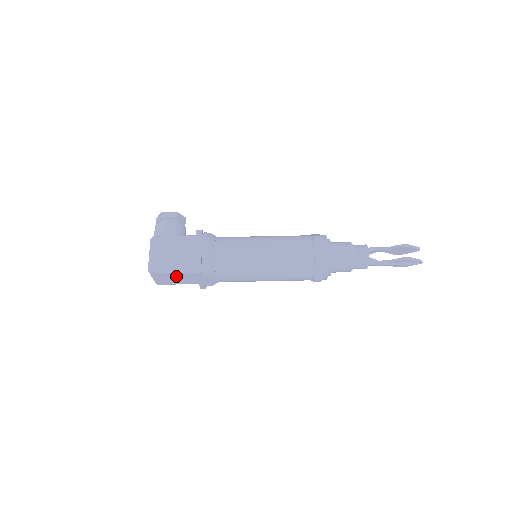
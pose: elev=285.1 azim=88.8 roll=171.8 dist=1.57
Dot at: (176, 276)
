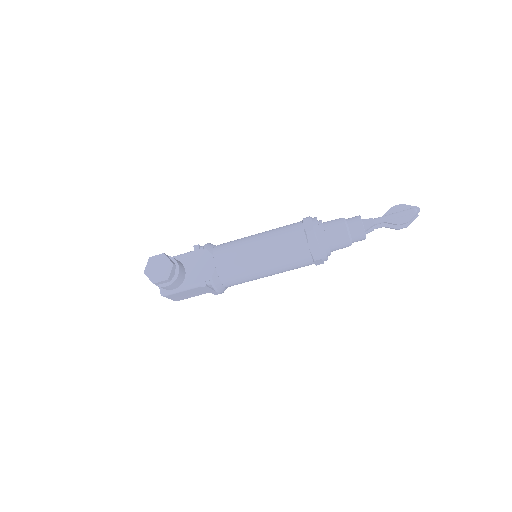
Dot at: occluded
